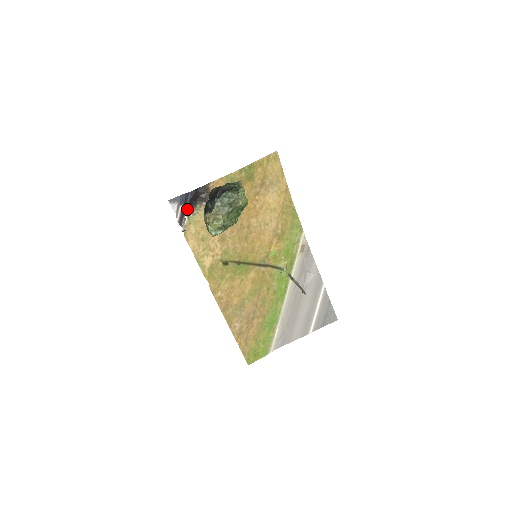
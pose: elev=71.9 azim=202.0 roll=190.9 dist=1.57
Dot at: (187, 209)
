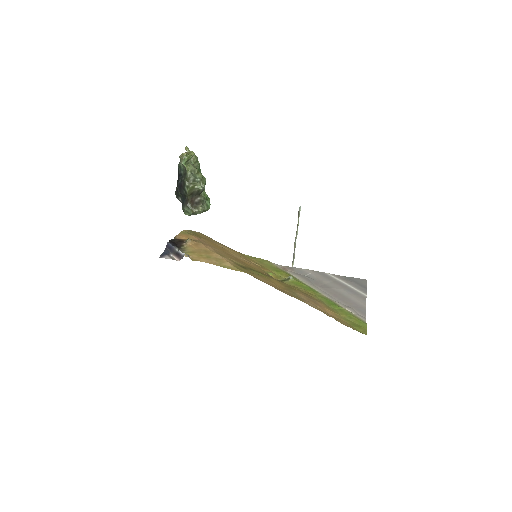
Dot at: (176, 248)
